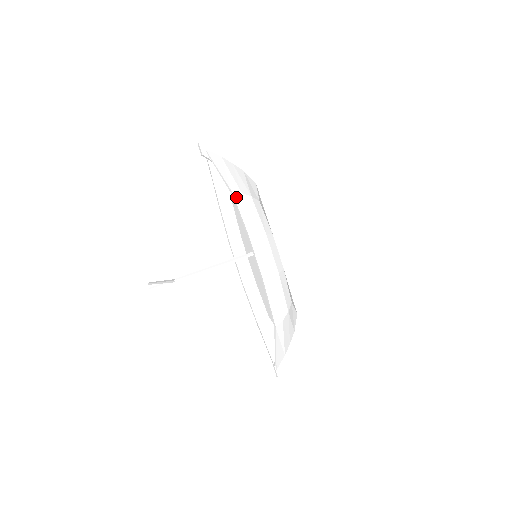
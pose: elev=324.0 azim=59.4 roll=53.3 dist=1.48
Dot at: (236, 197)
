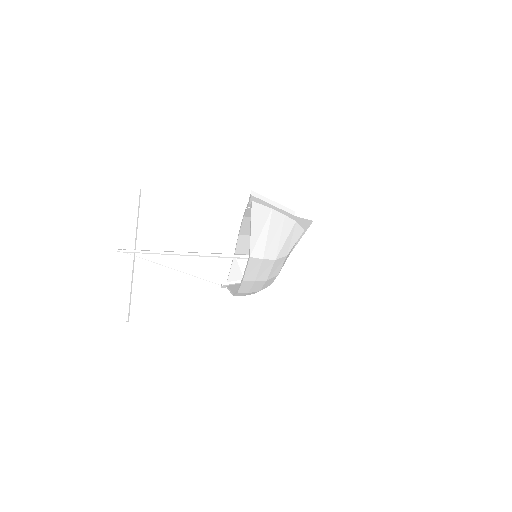
Dot at: (237, 251)
